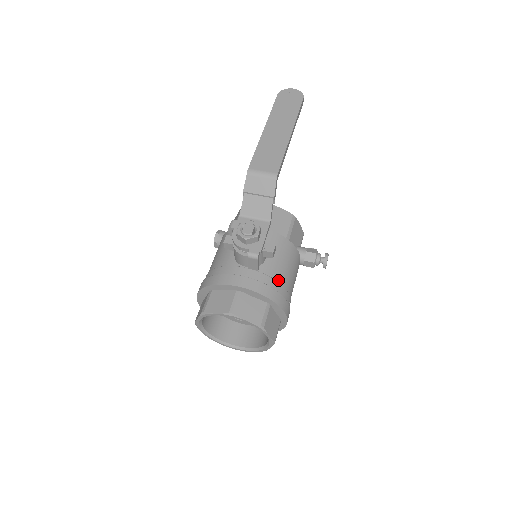
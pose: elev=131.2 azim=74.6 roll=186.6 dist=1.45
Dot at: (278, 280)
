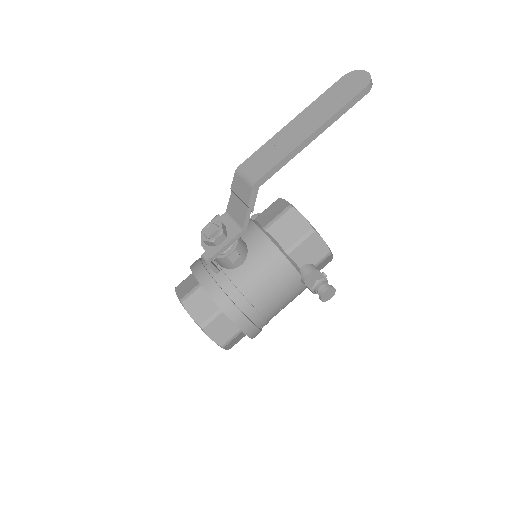
Dot at: (243, 291)
